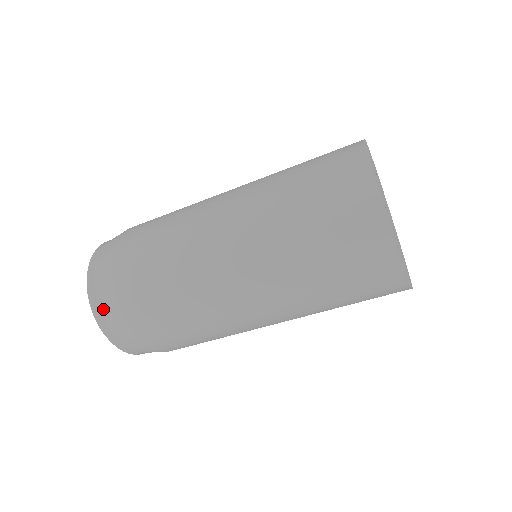
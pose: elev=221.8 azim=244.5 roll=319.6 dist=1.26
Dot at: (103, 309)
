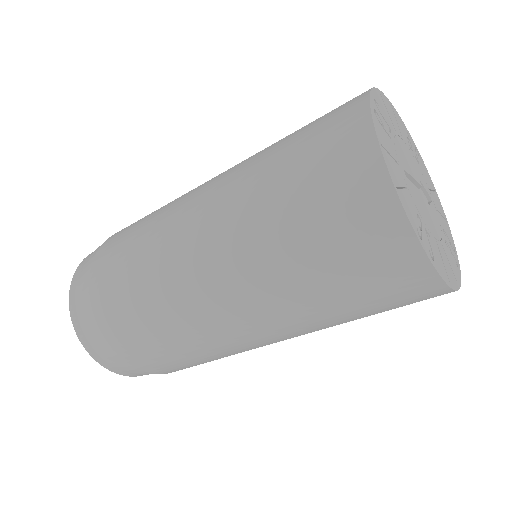
Dot at: (87, 335)
